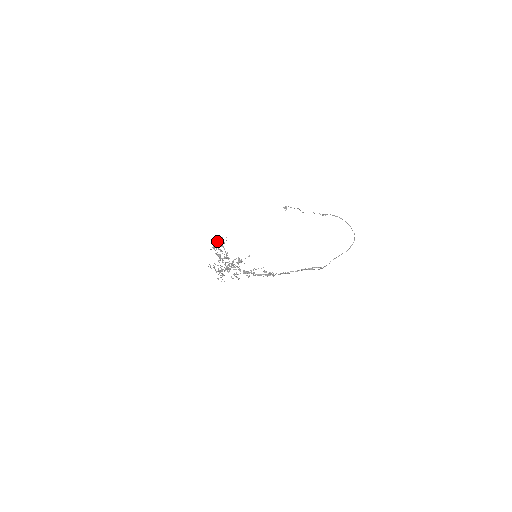
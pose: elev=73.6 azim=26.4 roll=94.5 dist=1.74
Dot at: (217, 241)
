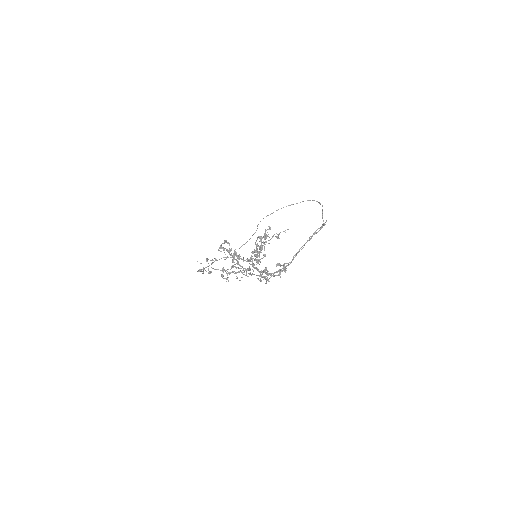
Dot at: occluded
